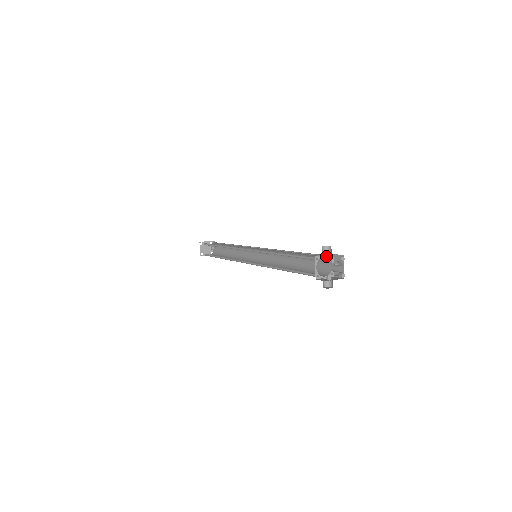
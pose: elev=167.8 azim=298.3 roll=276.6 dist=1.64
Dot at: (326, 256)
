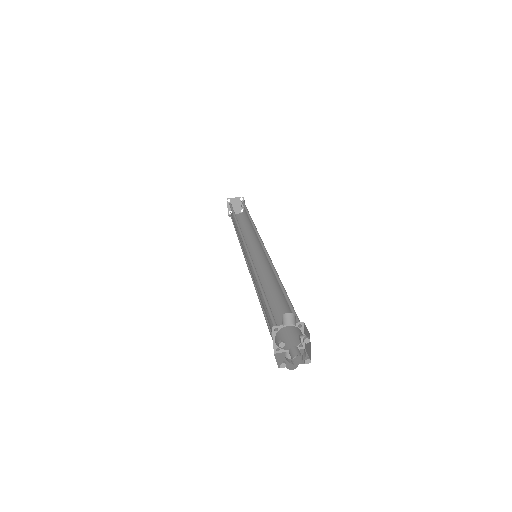
Dot at: (291, 325)
